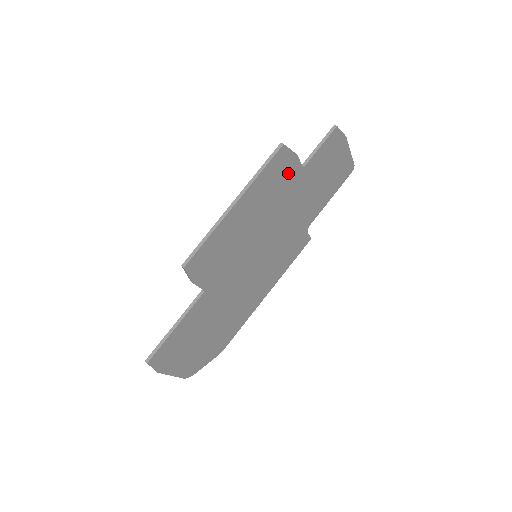
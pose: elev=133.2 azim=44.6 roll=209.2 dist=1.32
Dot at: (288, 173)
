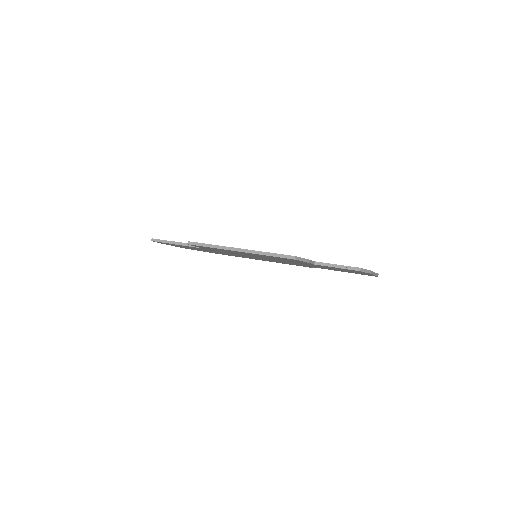
Dot at: (297, 261)
